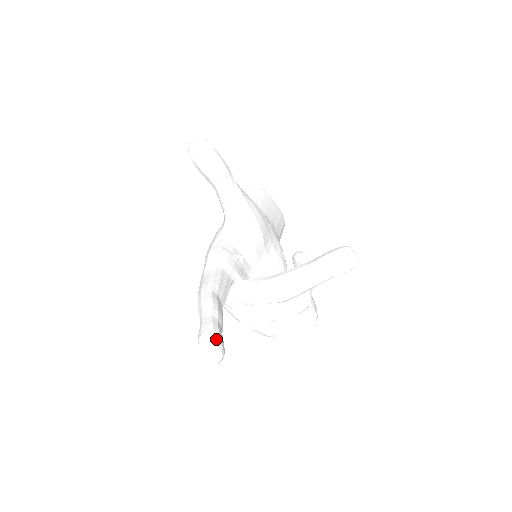
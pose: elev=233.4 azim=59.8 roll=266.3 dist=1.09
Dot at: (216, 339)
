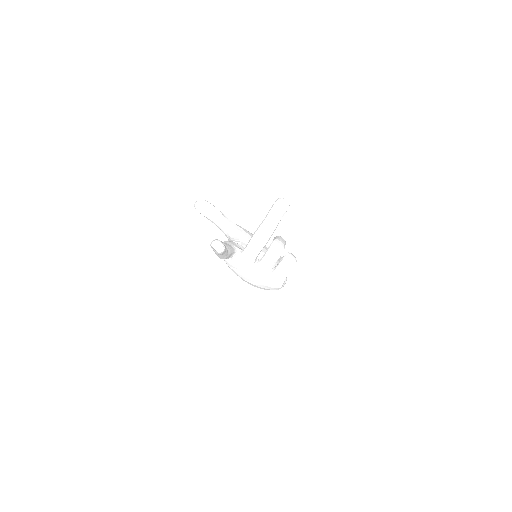
Dot at: (218, 240)
